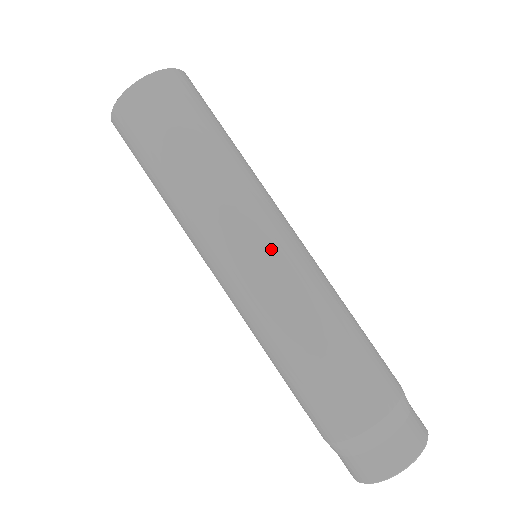
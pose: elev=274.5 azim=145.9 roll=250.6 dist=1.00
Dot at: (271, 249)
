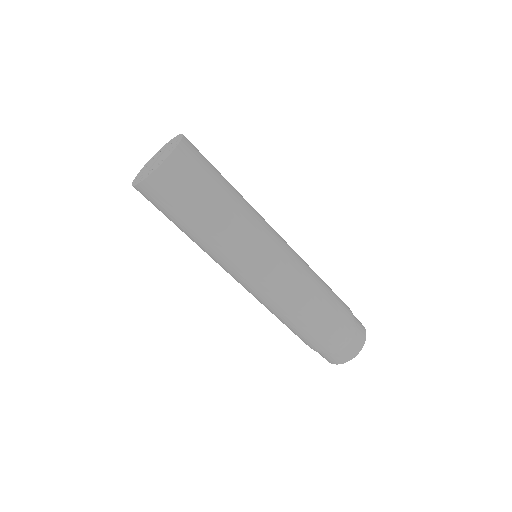
Dot at: (251, 281)
